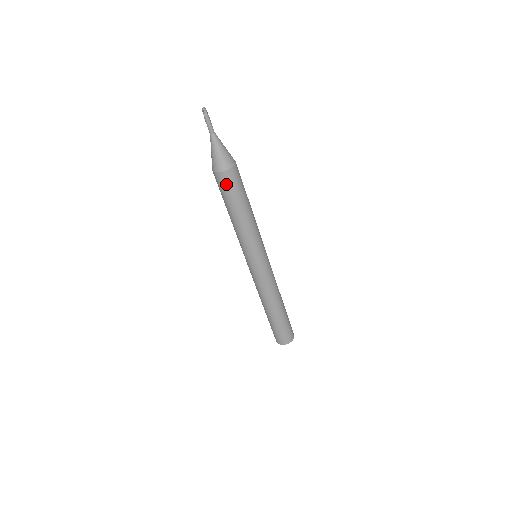
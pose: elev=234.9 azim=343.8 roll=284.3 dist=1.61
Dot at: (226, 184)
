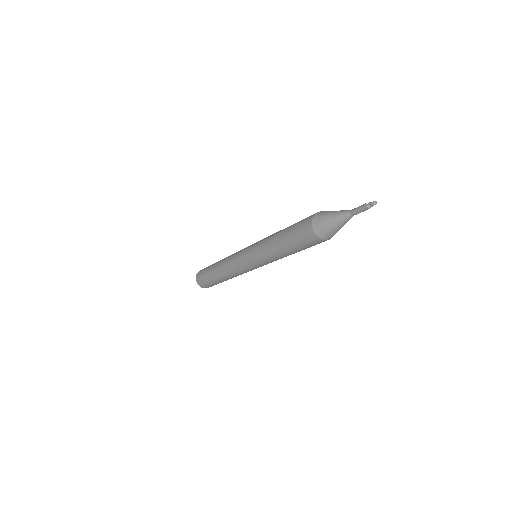
Dot at: (305, 237)
